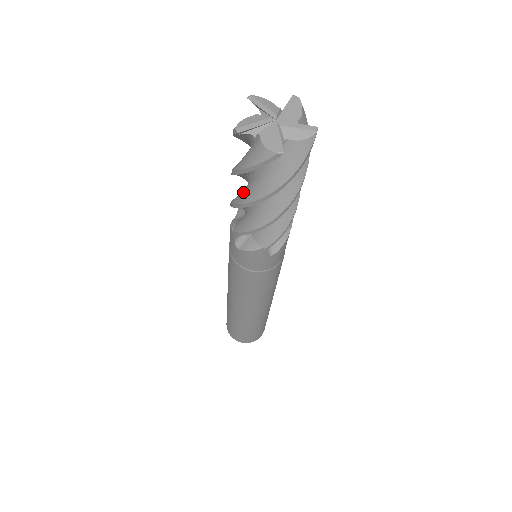
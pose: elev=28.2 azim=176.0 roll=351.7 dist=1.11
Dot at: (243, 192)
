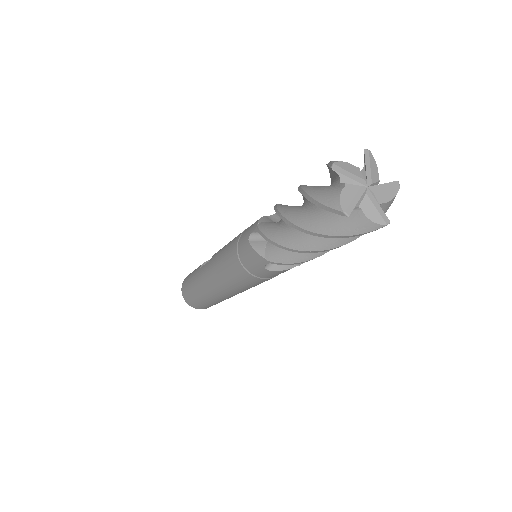
Dot at: (304, 239)
